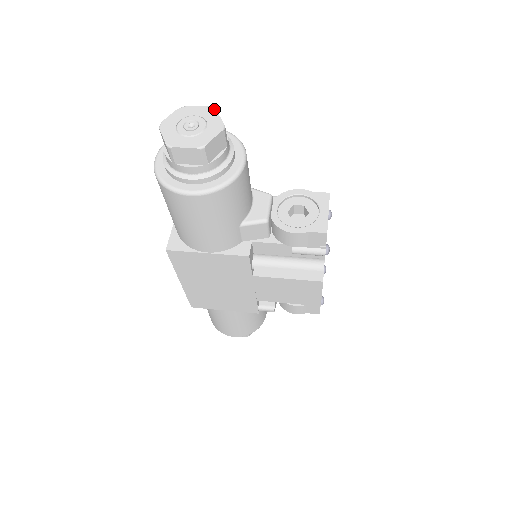
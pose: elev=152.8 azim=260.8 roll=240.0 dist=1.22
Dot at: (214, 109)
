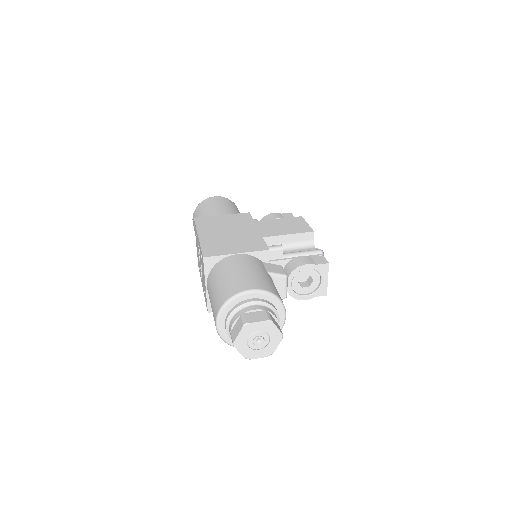
Dot at: (272, 323)
